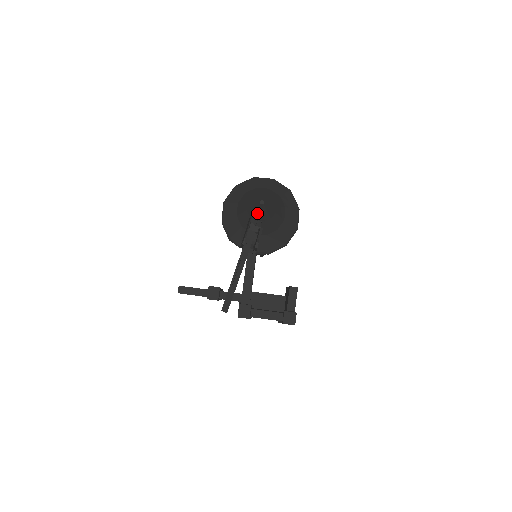
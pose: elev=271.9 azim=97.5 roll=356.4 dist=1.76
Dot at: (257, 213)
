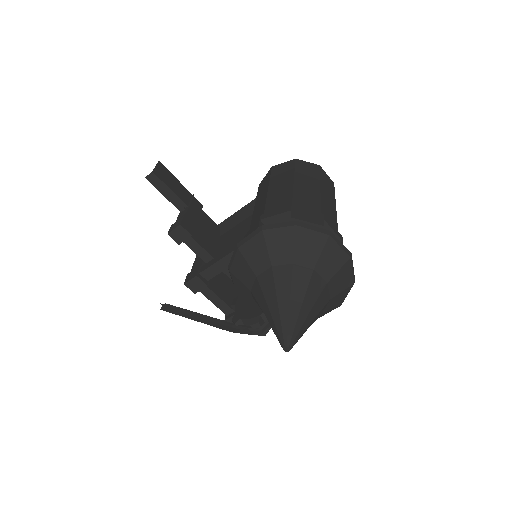
Dot at: (274, 331)
